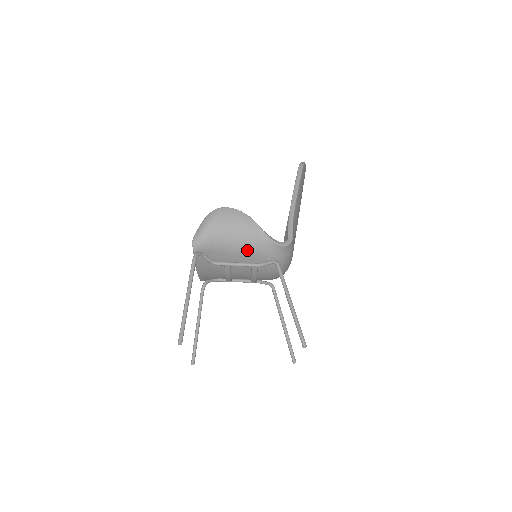
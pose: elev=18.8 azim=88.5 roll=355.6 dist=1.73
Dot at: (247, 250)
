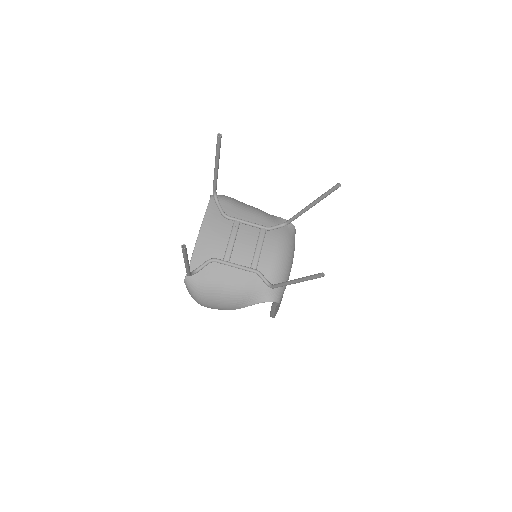
Dot at: (258, 214)
